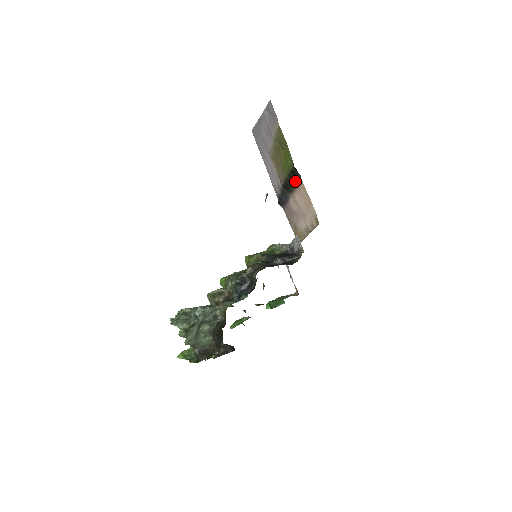
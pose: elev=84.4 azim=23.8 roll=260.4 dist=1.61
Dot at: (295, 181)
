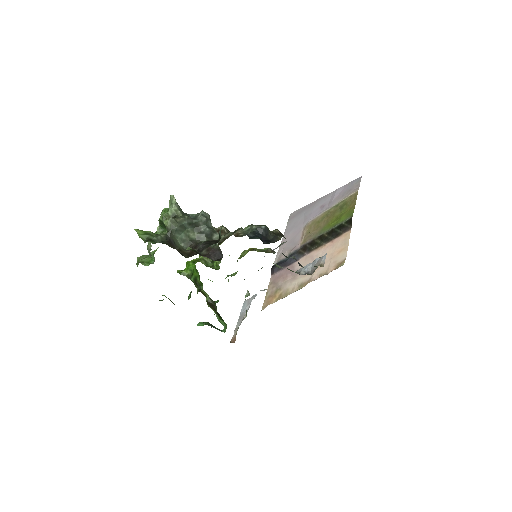
Dot at: (335, 235)
